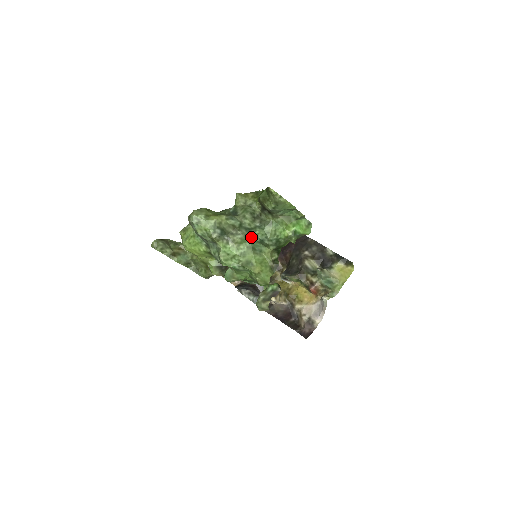
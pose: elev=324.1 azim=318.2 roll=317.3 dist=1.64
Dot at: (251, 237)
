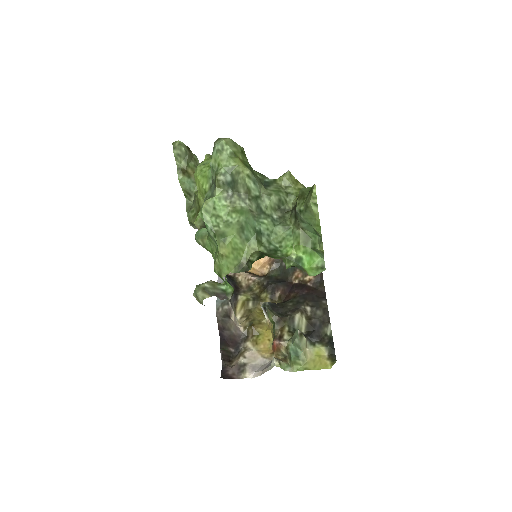
Dot at: (253, 218)
